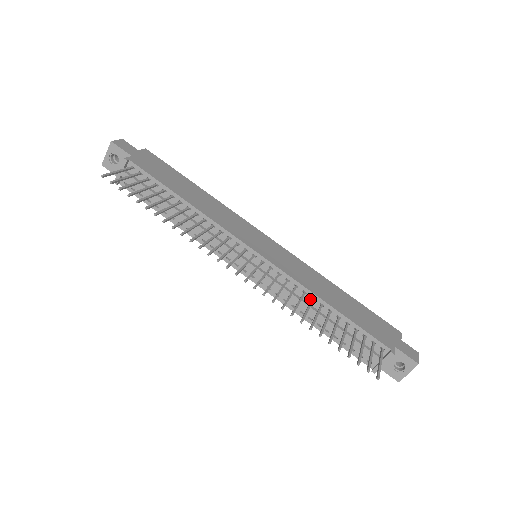
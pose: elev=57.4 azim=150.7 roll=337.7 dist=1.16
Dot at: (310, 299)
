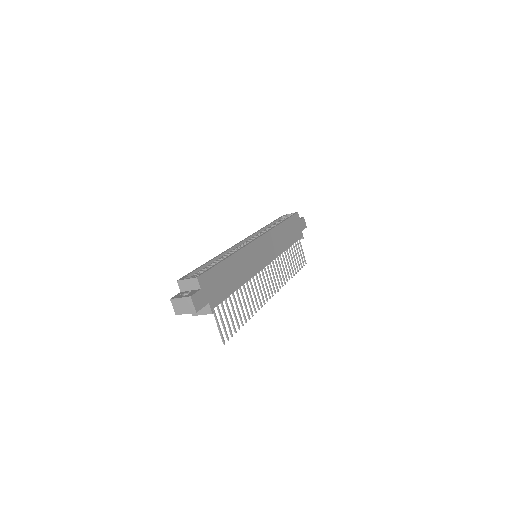
Dot at: occluded
